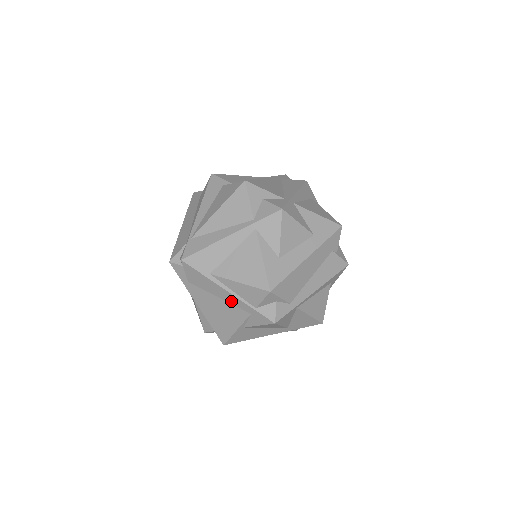
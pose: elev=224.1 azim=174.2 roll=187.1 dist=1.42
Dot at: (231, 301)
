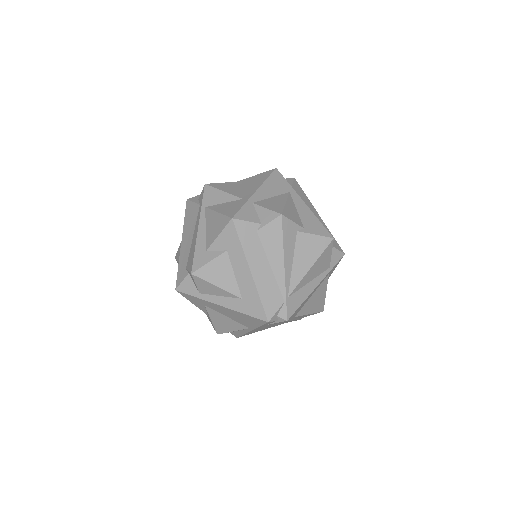
Dot at: occluded
